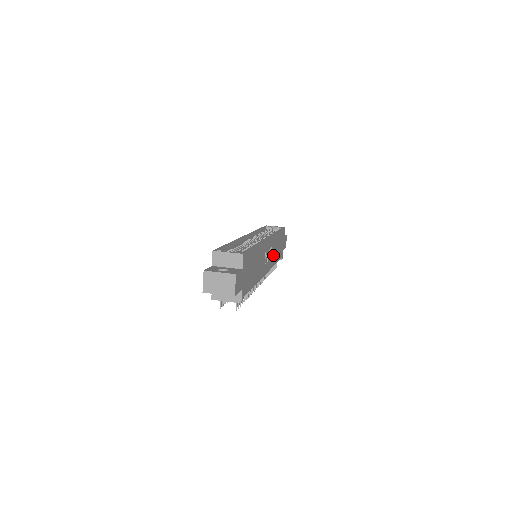
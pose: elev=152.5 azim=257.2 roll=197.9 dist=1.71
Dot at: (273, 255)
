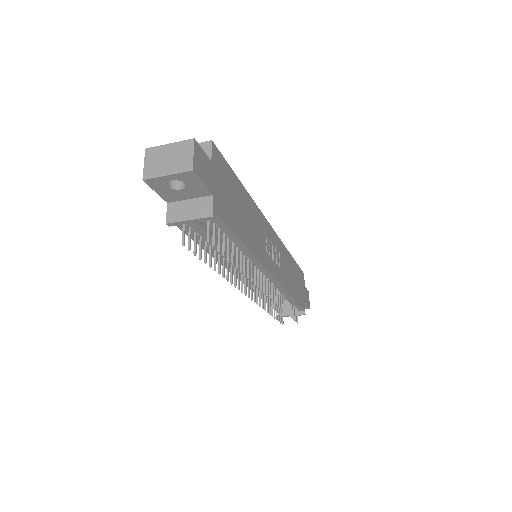
Dot at: (284, 273)
